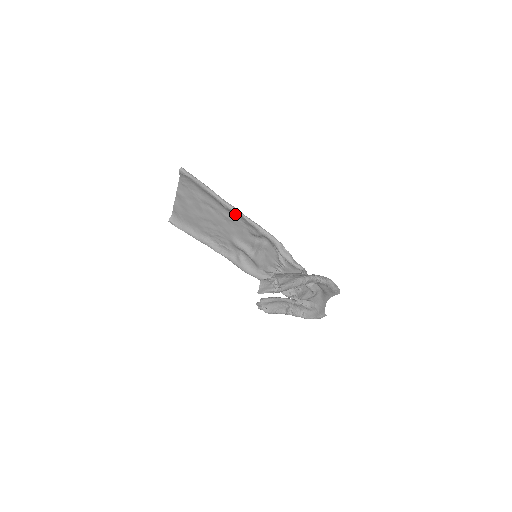
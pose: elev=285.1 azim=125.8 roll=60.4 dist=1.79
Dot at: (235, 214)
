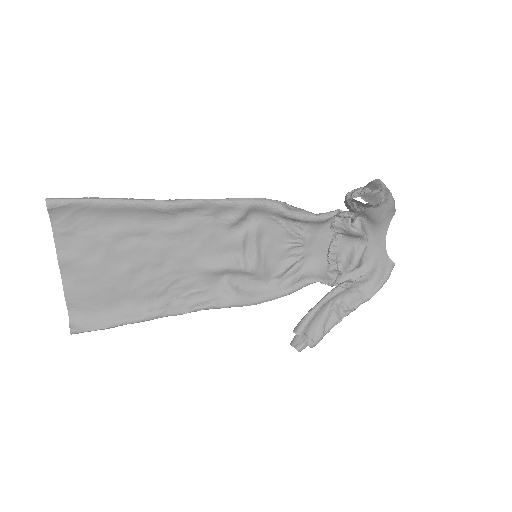
Dot at: (186, 212)
